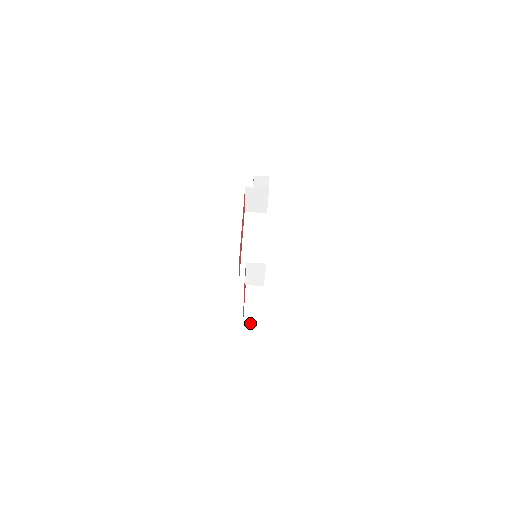
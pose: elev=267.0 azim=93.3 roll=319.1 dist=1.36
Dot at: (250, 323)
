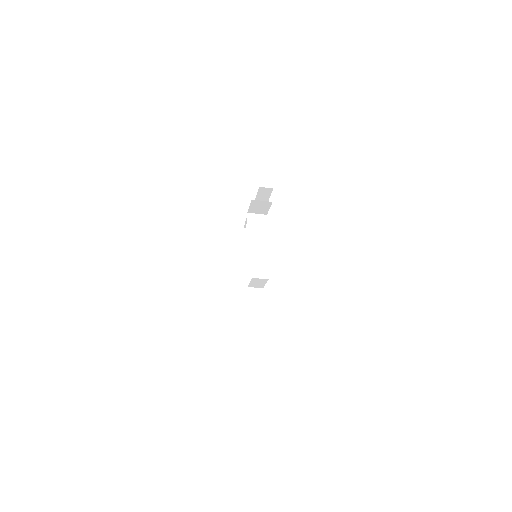
Dot at: (249, 316)
